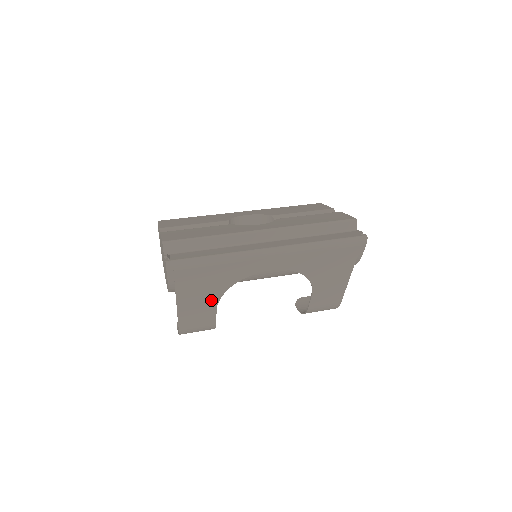
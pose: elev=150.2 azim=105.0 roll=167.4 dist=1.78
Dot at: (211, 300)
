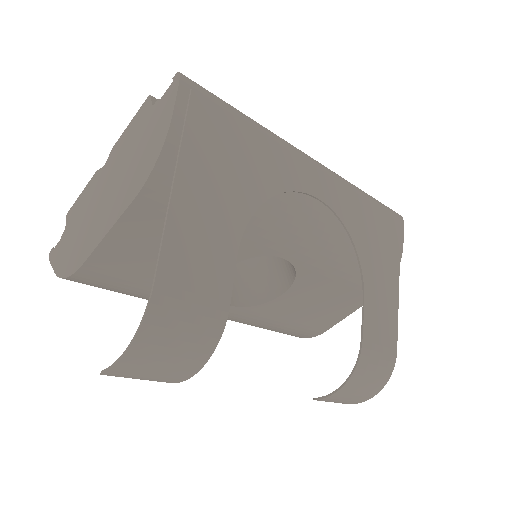
Dot at: (232, 218)
